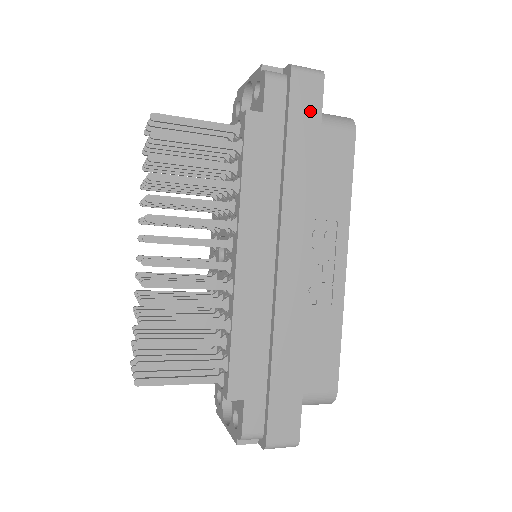
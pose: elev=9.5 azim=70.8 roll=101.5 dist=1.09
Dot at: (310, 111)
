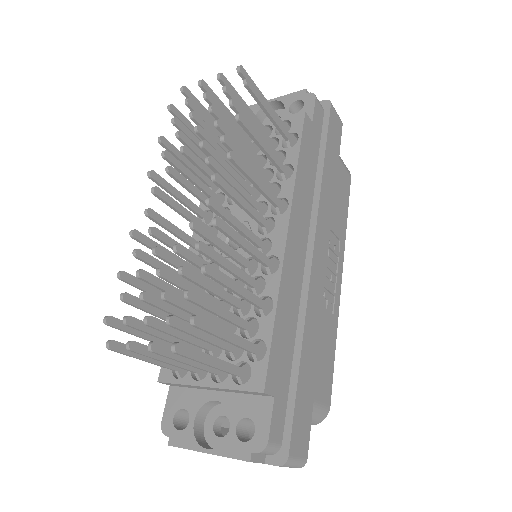
Dot at: (336, 142)
